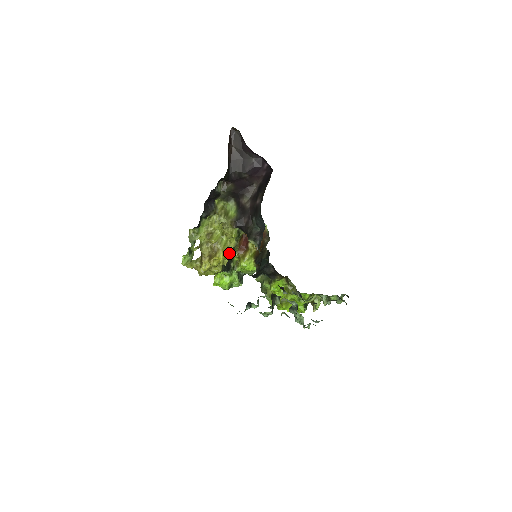
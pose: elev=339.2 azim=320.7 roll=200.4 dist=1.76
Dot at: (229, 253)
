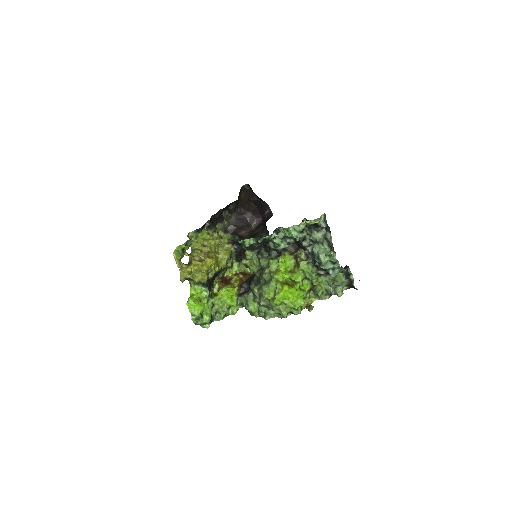
Dot at: (219, 267)
